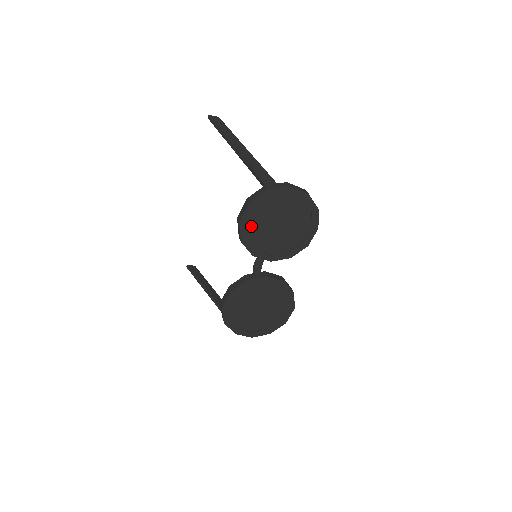
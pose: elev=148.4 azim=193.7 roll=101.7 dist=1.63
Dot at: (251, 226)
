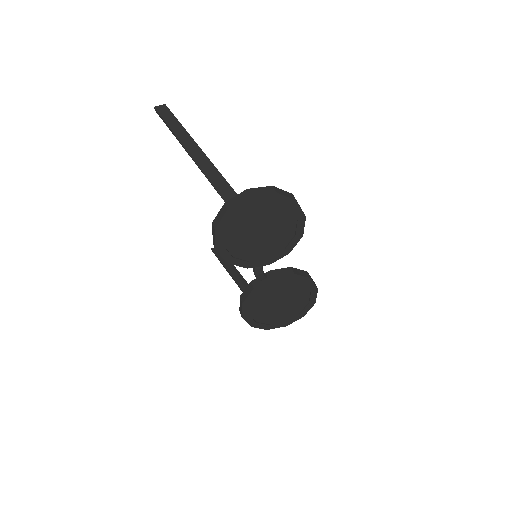
Dot at: (230, 246)
